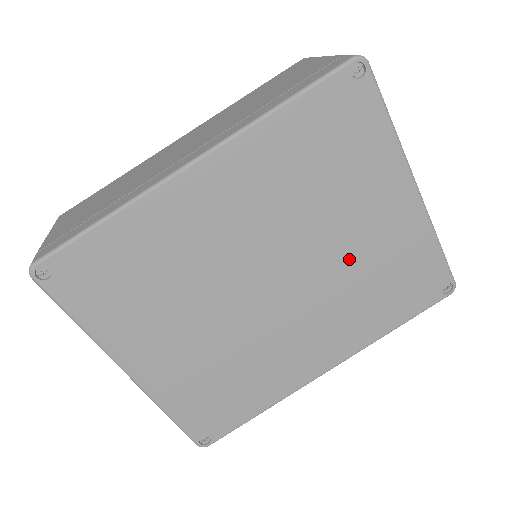
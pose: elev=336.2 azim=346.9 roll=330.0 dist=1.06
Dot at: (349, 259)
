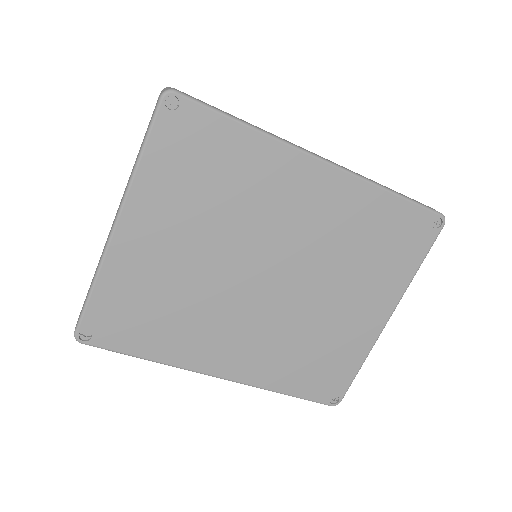
Dot at: (317, 317)
